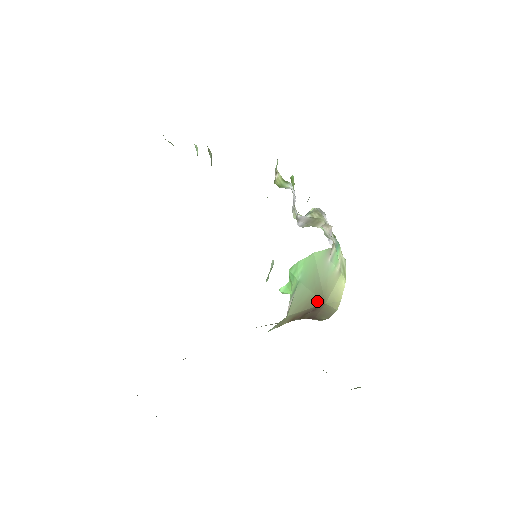
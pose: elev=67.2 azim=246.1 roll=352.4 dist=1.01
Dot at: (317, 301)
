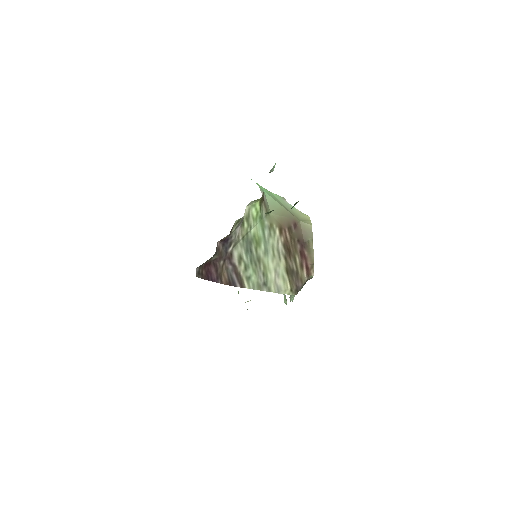
Dot at: (291, 215)
